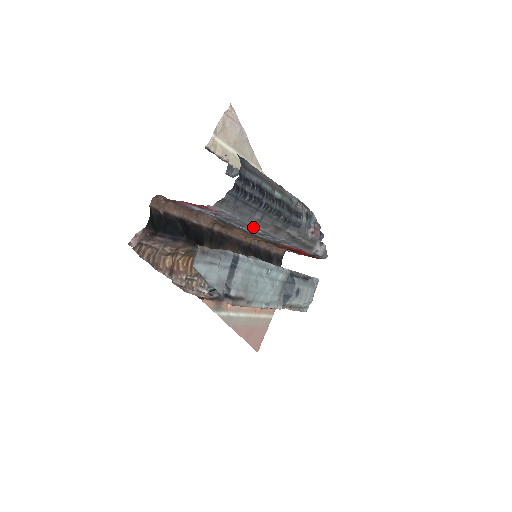
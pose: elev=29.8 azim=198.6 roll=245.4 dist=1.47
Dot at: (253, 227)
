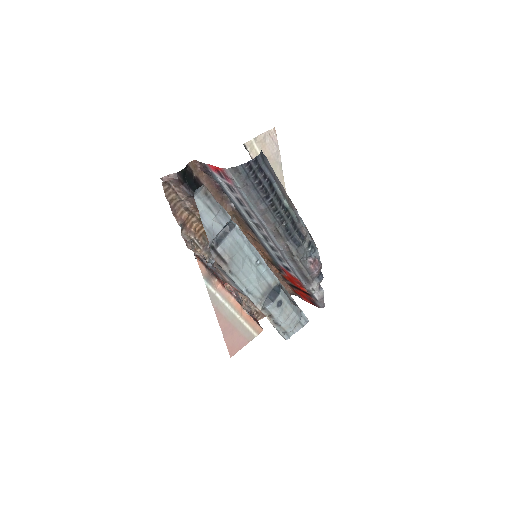
Dot at: (258, 218)
